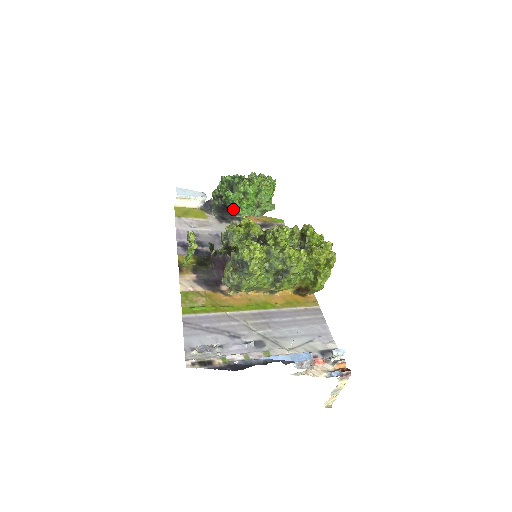
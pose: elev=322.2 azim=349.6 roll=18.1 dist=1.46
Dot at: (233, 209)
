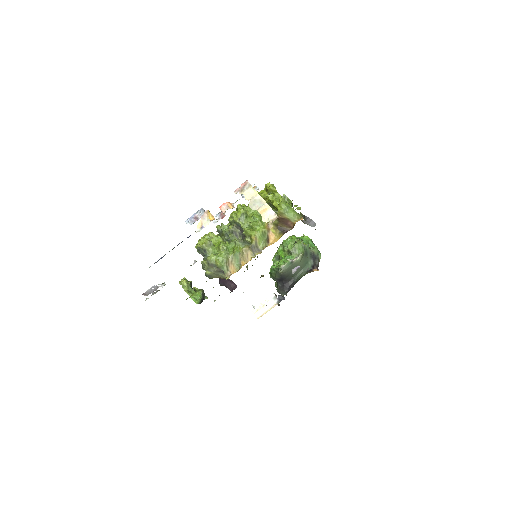
Dot at: (281, 274)
